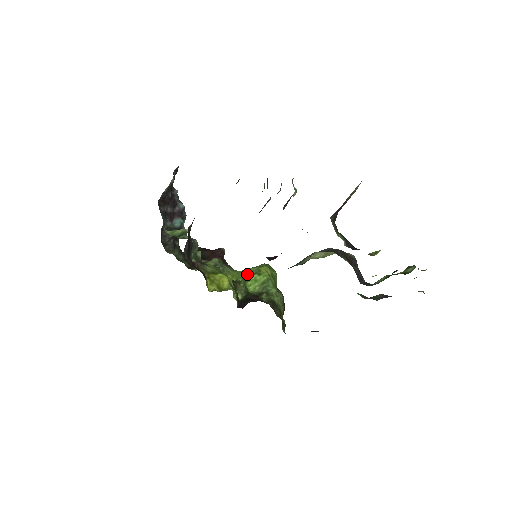
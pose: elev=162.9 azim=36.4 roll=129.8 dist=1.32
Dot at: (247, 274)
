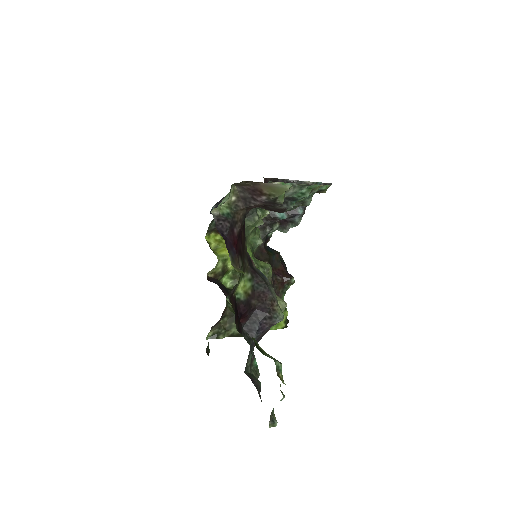
Dot at: occluded
